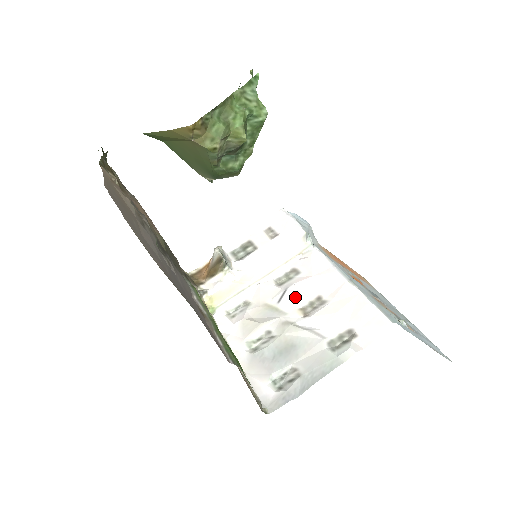
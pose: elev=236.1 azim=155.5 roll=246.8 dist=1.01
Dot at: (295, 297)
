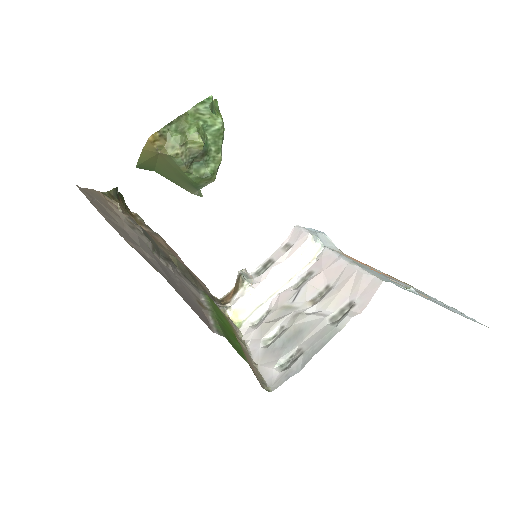
Dot at: (306, 293)
